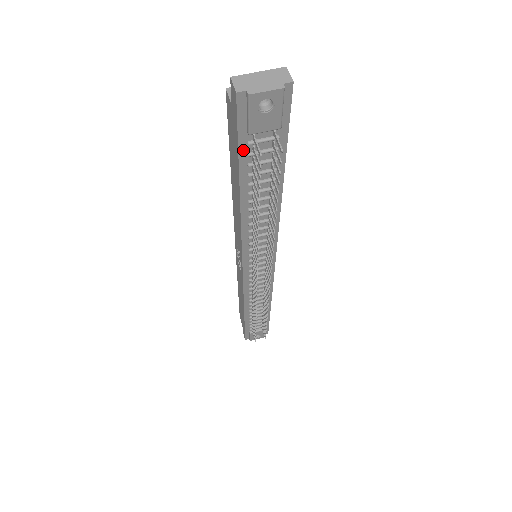
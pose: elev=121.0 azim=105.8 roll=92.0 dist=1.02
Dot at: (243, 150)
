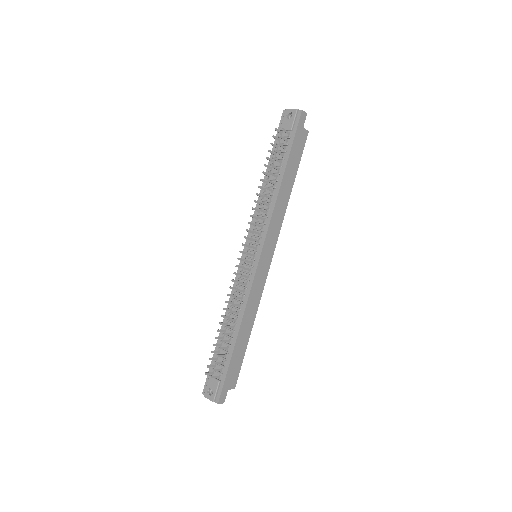
Dot at: (276, 141)
